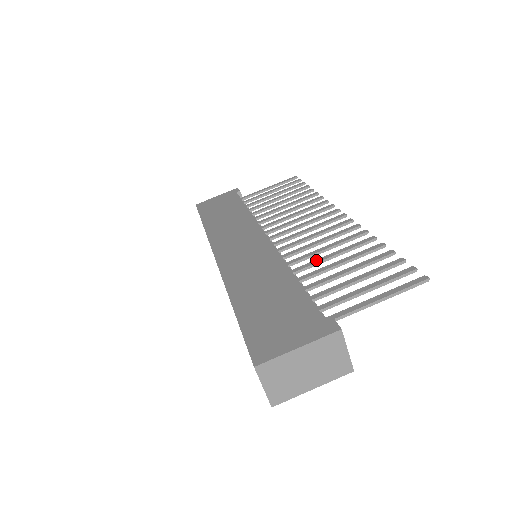
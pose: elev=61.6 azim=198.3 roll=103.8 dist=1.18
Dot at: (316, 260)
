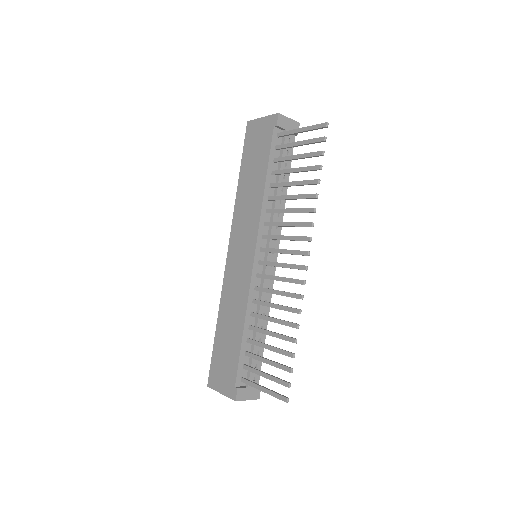
Dot at: (264, 316)
